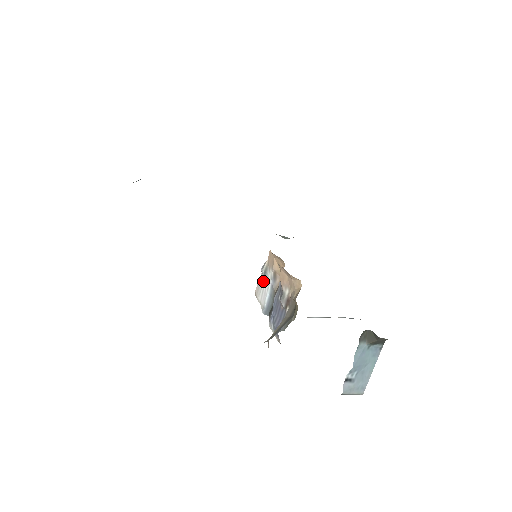
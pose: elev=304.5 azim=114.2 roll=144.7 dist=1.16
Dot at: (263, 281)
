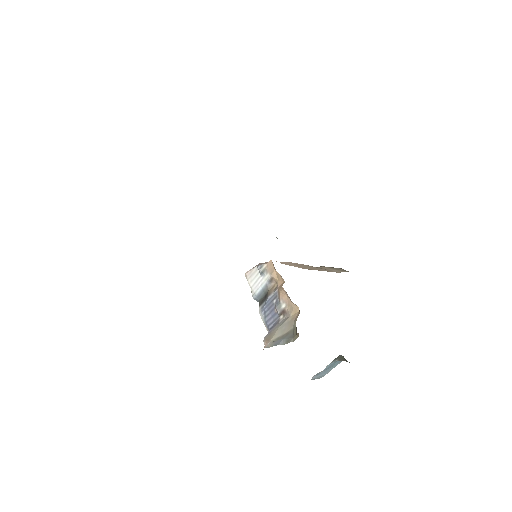
Dot at: (258, 275)
